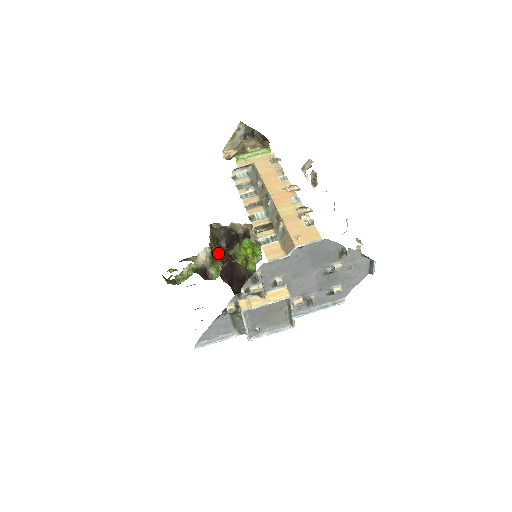
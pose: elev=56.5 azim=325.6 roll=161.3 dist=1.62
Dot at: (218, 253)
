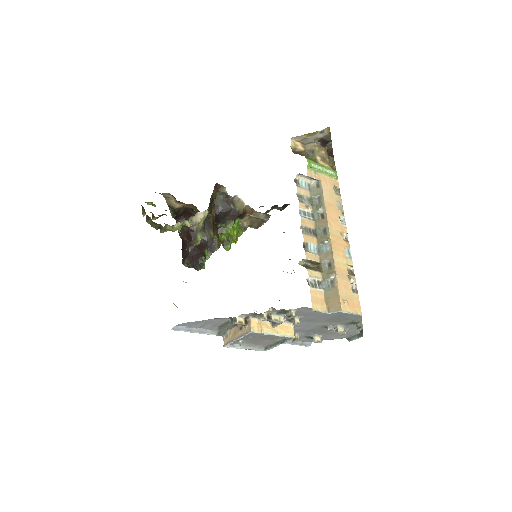
Dot at: occluded
